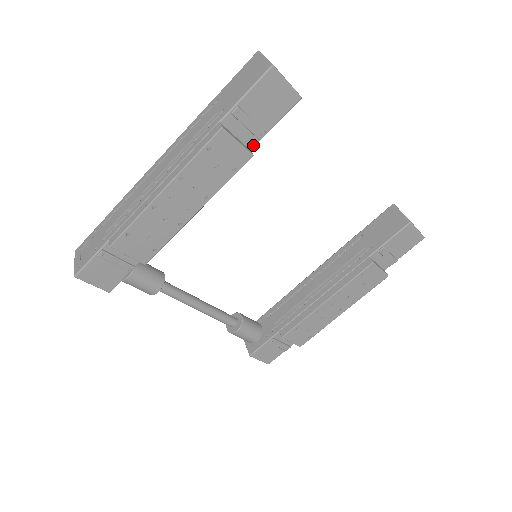
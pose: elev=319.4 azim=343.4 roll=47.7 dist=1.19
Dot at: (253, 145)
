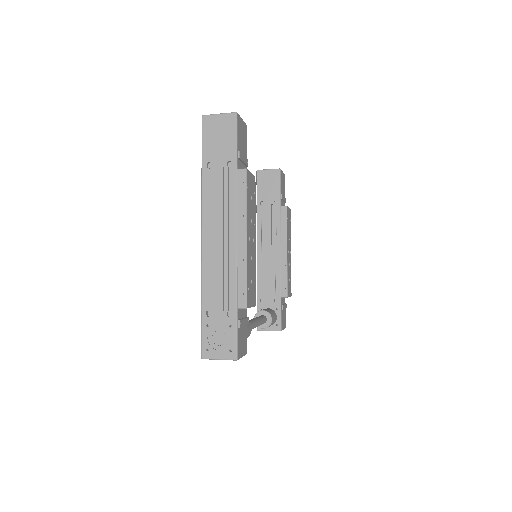
Dot at: occluded
